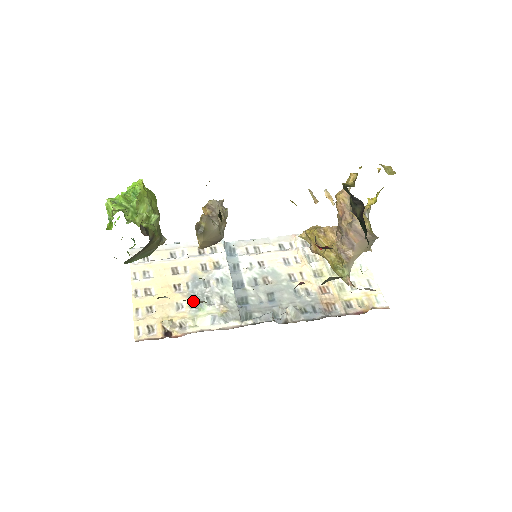
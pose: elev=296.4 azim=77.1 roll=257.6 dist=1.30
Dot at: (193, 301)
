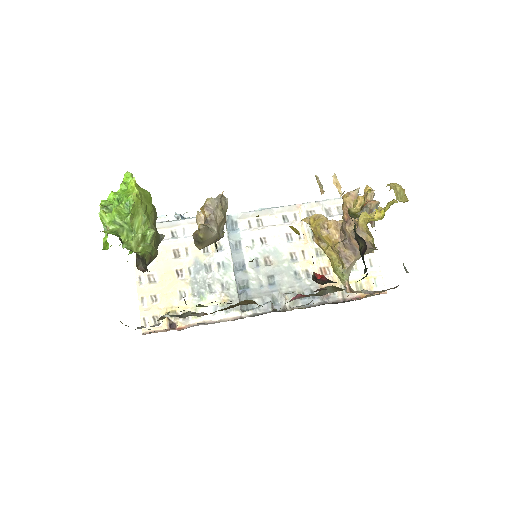
Dot at: (195, 289)
